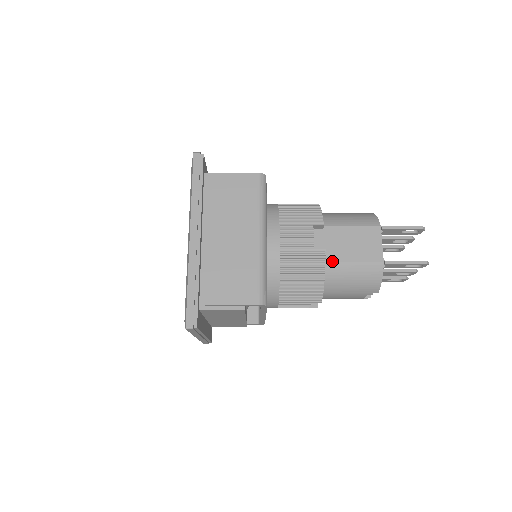
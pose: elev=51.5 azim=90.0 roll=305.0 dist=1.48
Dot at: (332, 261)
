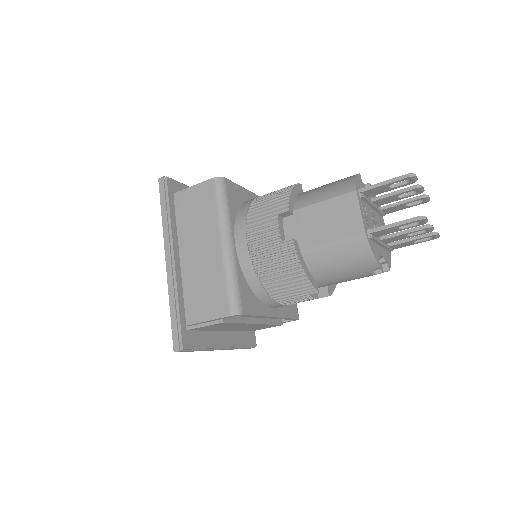
Dot at: (308, 247)
